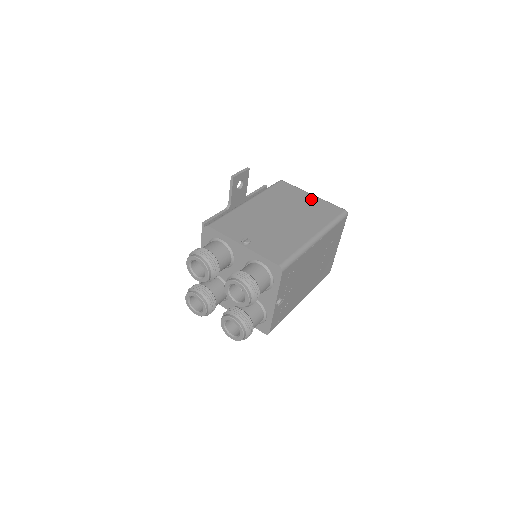
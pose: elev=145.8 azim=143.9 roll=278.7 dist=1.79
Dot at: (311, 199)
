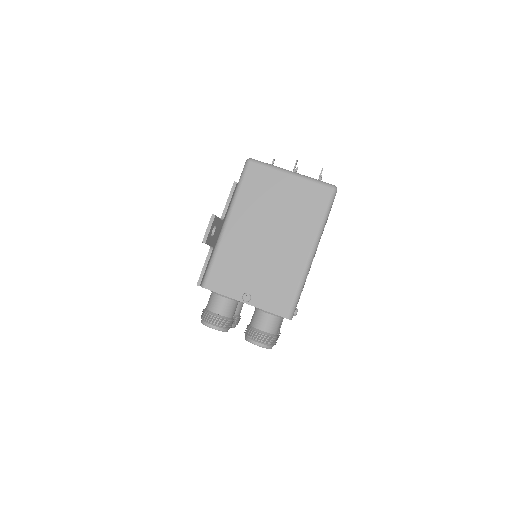
Dot at: (291, 185)
